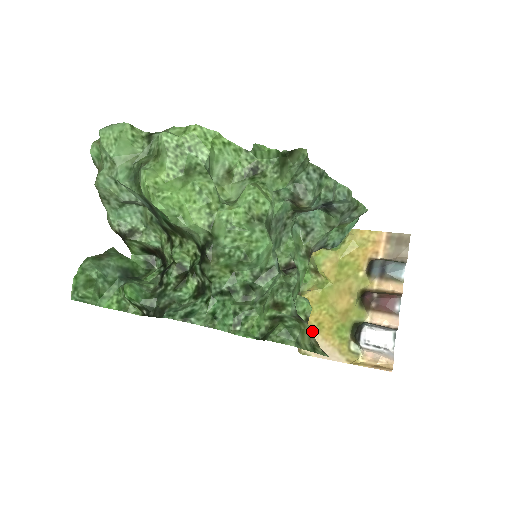
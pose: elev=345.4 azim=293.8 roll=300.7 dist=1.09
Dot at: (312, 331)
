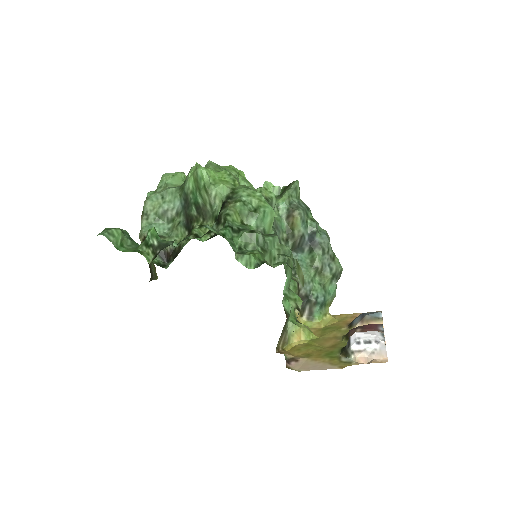
Dot at: (301, 358)
